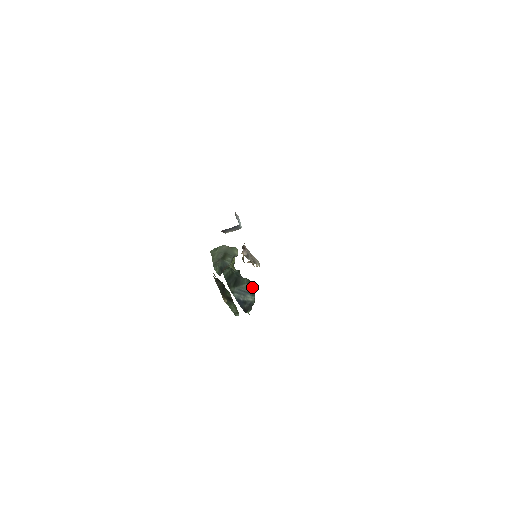
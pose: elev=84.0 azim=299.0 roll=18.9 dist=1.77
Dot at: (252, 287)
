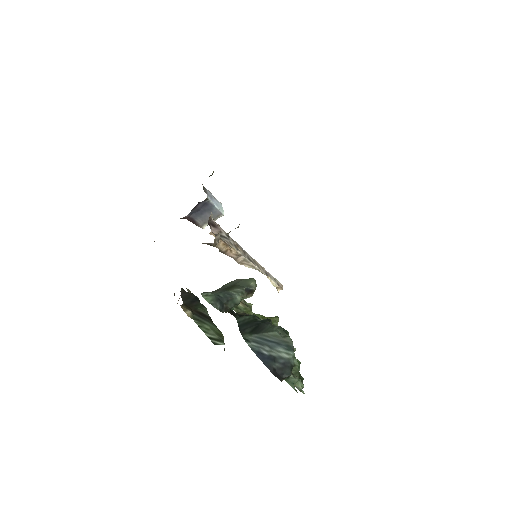
Dot at: (287, 337)
